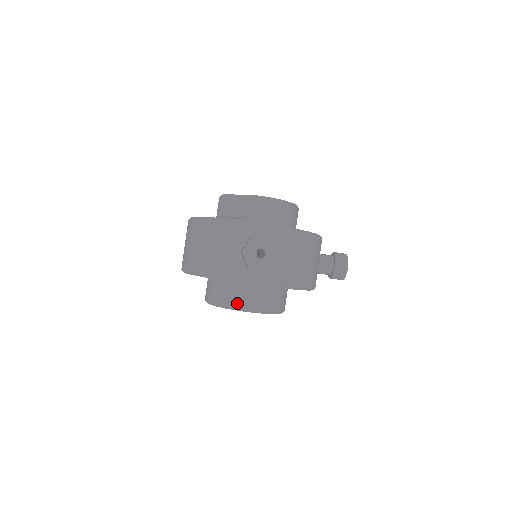
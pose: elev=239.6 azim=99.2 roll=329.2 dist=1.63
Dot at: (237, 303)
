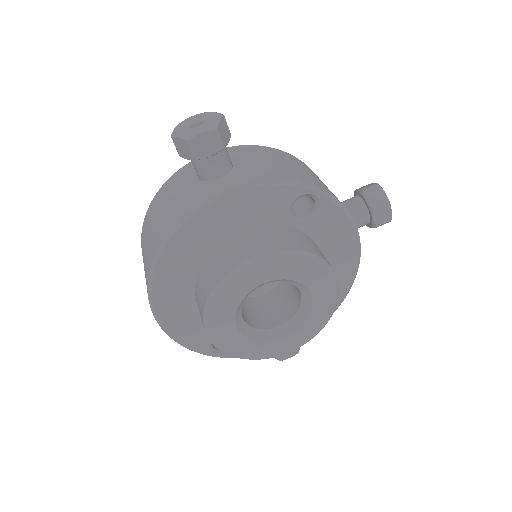
Dot at: (233, 261)
